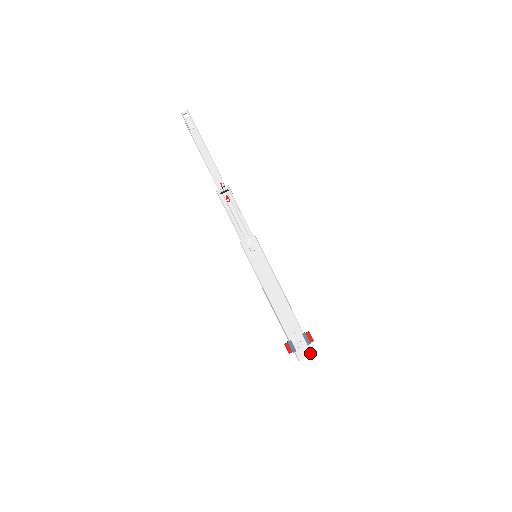
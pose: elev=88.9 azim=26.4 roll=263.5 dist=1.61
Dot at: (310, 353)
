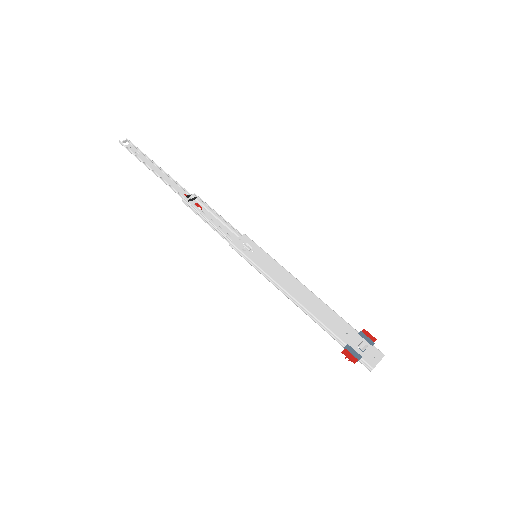
Dot at: (381, 356)
